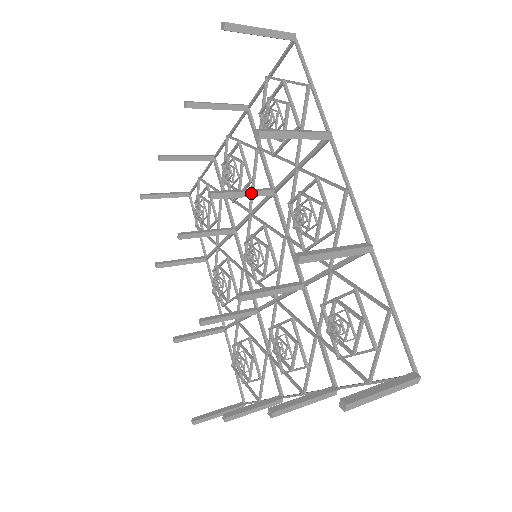
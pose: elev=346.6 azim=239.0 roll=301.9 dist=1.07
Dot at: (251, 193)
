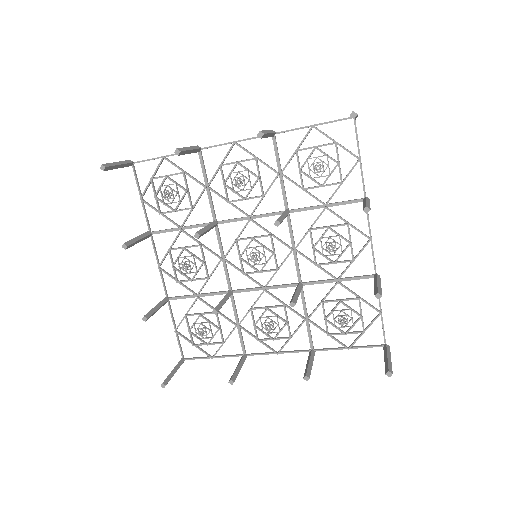
Dot at: occluded
